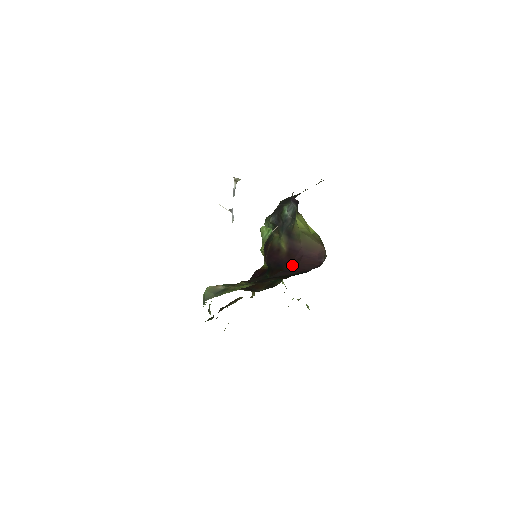
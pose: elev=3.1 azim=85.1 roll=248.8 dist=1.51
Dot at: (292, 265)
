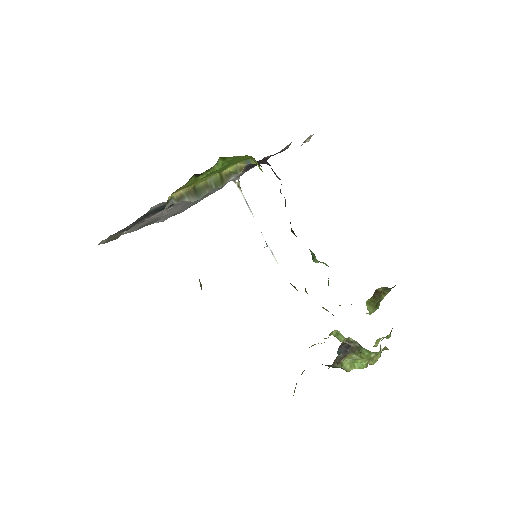
Dot at: occluded
